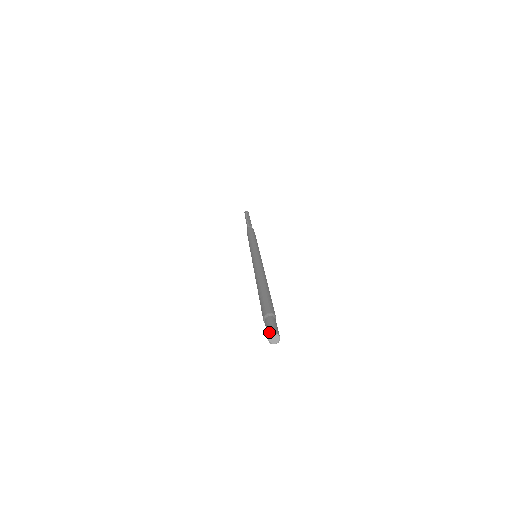
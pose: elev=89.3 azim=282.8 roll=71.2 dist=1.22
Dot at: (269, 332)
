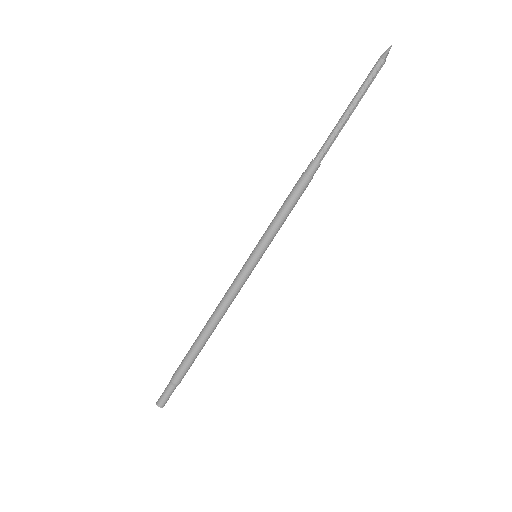
Dot at: (160, 403)
